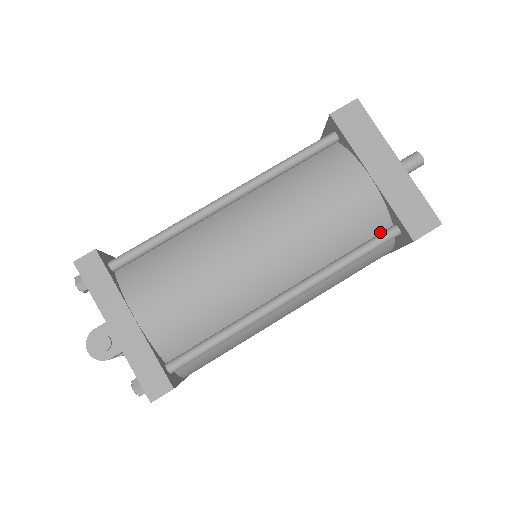
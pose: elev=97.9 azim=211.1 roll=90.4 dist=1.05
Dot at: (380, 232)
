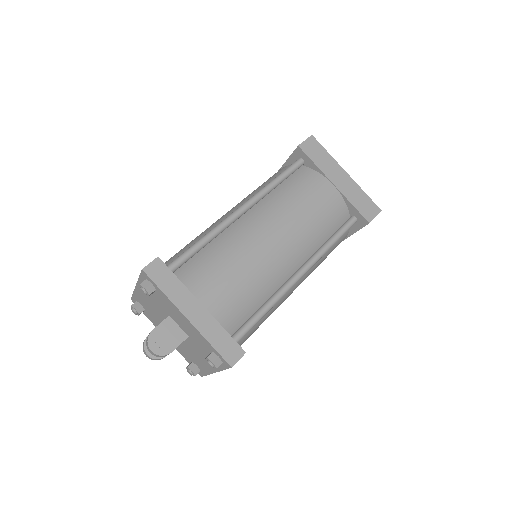
Dot at: (344, 222)
